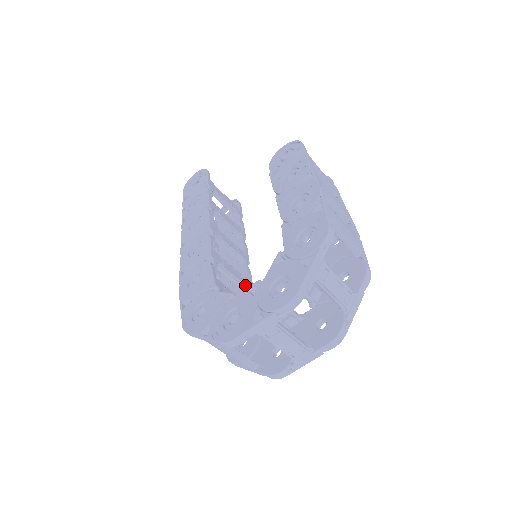
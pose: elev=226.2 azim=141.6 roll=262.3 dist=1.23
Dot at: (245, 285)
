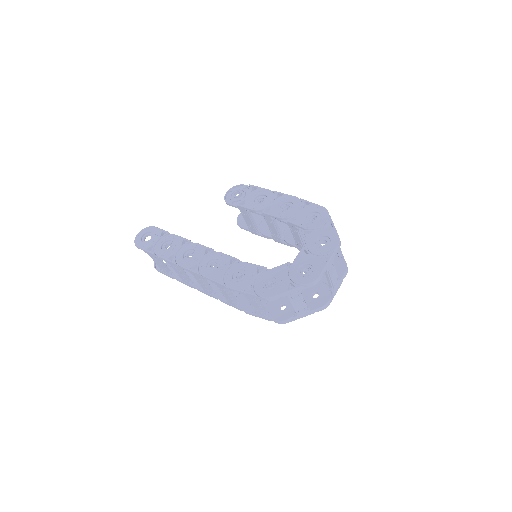
Dot at: occluded
